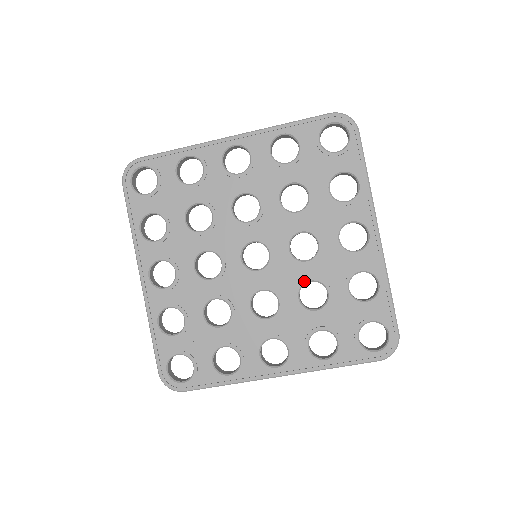
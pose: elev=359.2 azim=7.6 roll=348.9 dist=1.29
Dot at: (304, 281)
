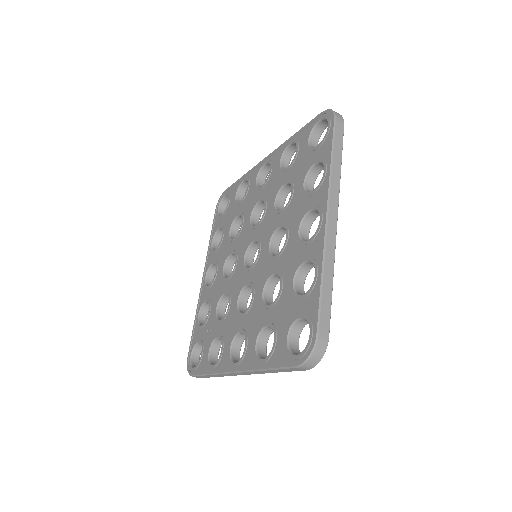
Dot at: (269, 275)
